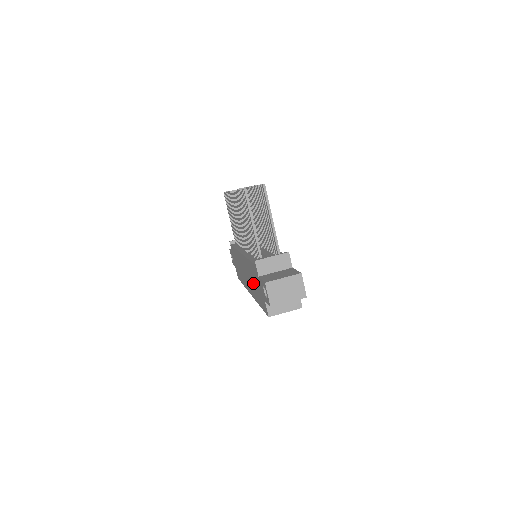
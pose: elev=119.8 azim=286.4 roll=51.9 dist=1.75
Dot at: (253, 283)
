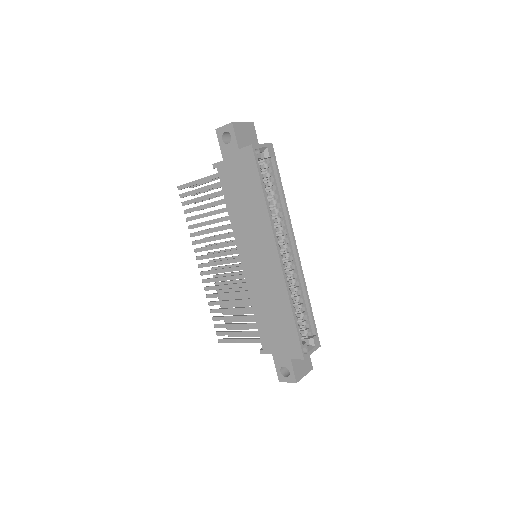
Dot at: (247, 206)
